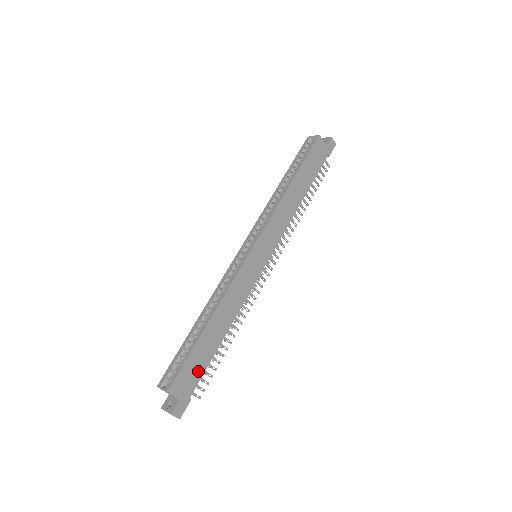
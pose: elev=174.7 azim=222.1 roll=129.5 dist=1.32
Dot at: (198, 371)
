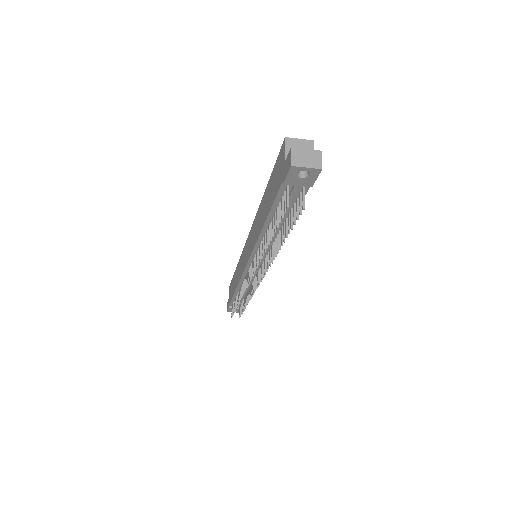
Dot at: occluded
